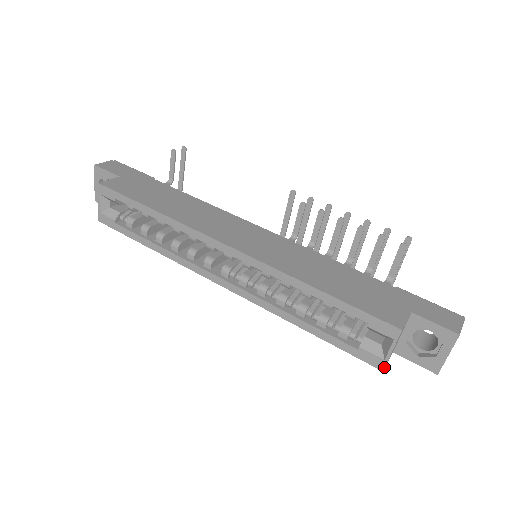
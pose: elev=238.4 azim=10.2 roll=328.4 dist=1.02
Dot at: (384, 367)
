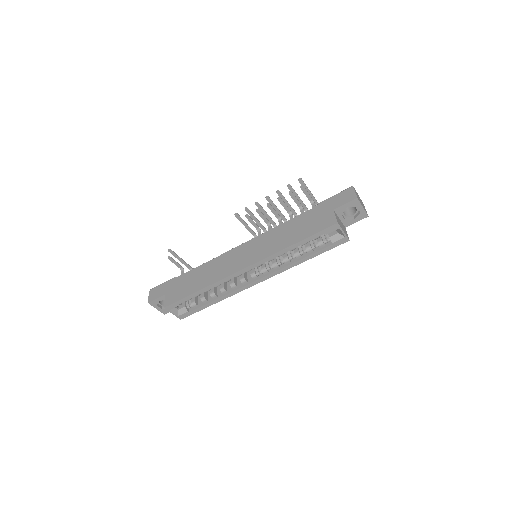
Dot at: (348, 239)
